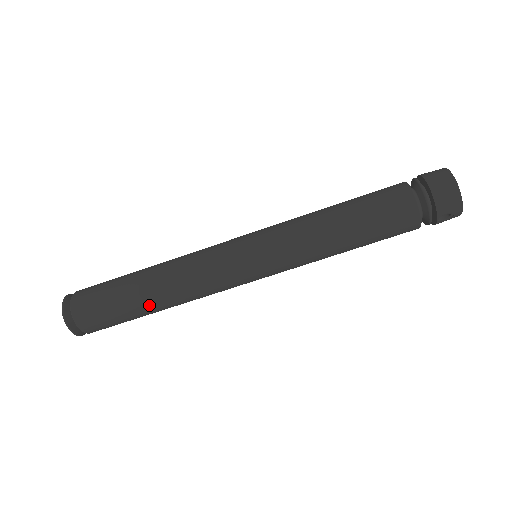
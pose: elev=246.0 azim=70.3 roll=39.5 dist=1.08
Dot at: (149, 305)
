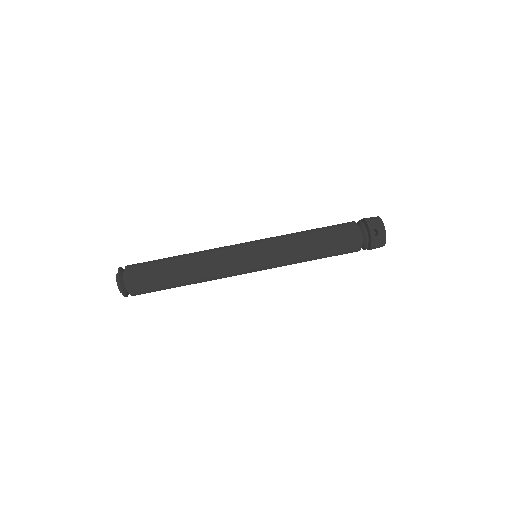
Dot at: (178, 264)
